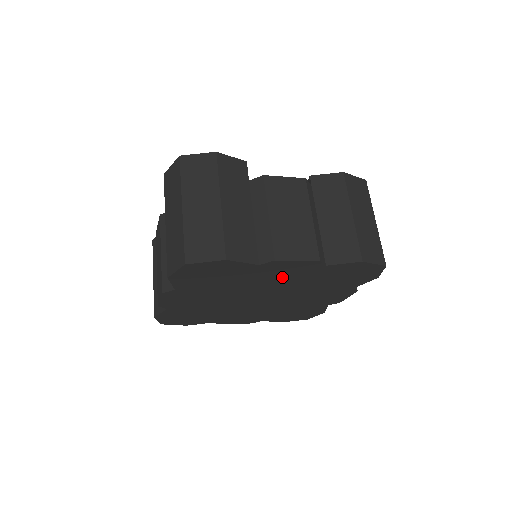
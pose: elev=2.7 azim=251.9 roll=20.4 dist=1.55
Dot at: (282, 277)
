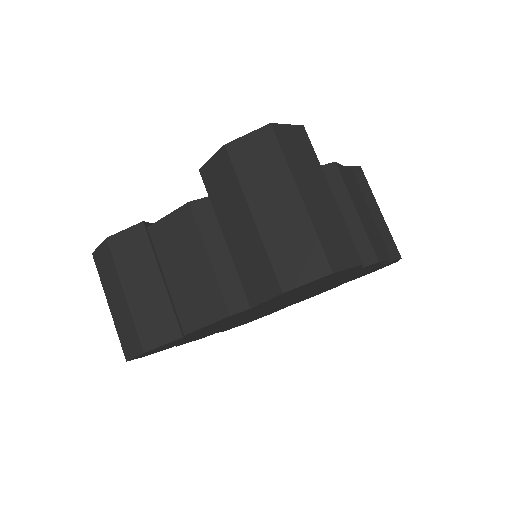
Dot at: occluded
